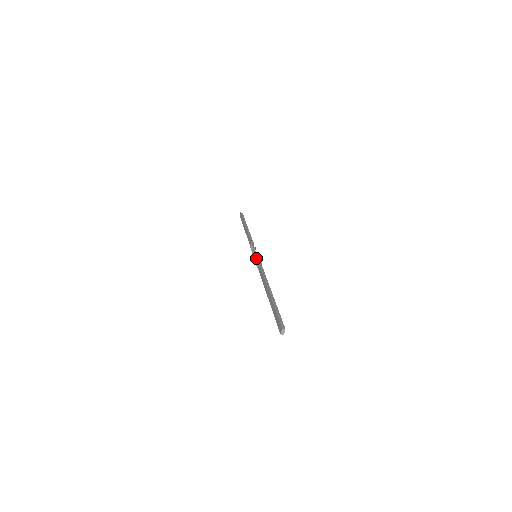
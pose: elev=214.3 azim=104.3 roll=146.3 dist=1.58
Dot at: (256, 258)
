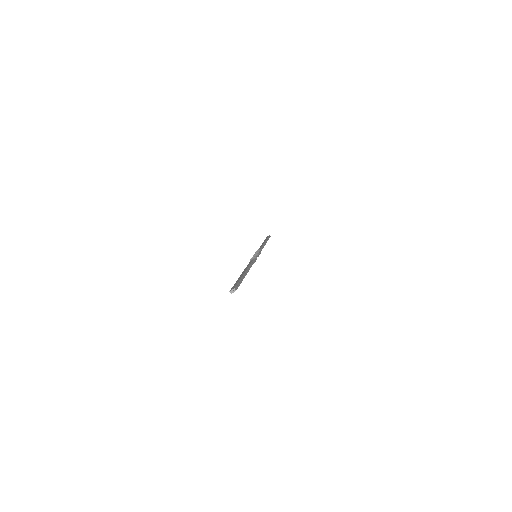
Dot at: occluded
